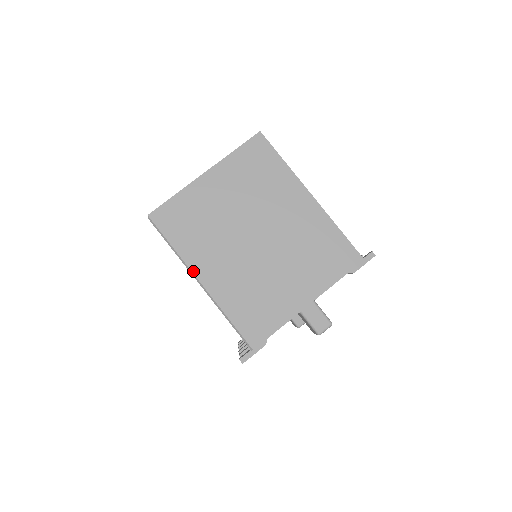
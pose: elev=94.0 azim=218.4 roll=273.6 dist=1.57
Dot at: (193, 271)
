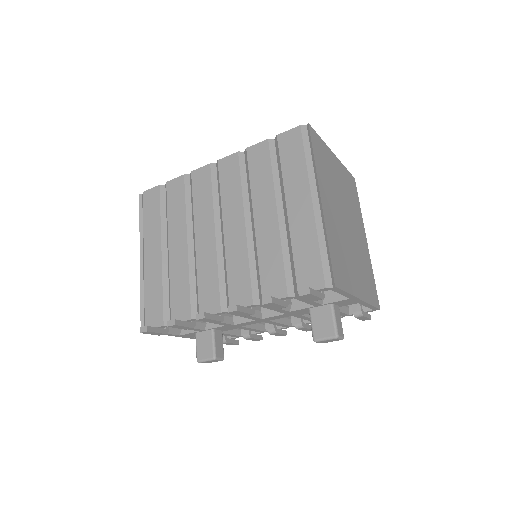
Dot at: (319, 188)
